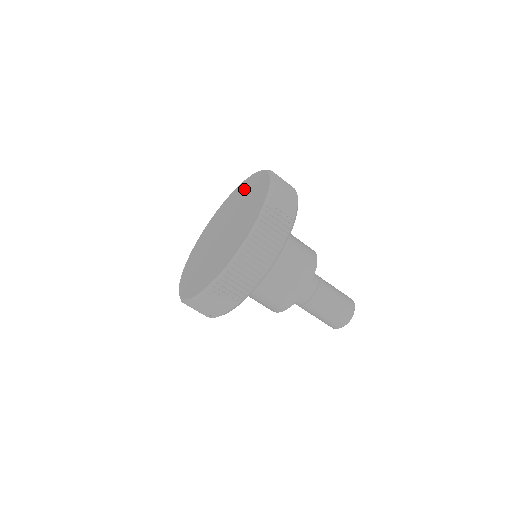
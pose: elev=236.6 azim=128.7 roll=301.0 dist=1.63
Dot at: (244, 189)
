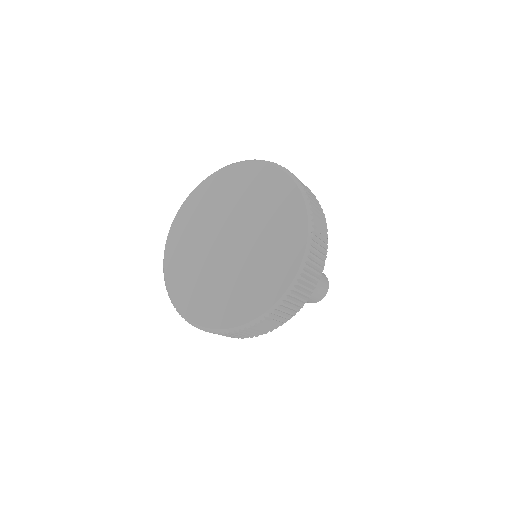
Dot at: (273, 194)
